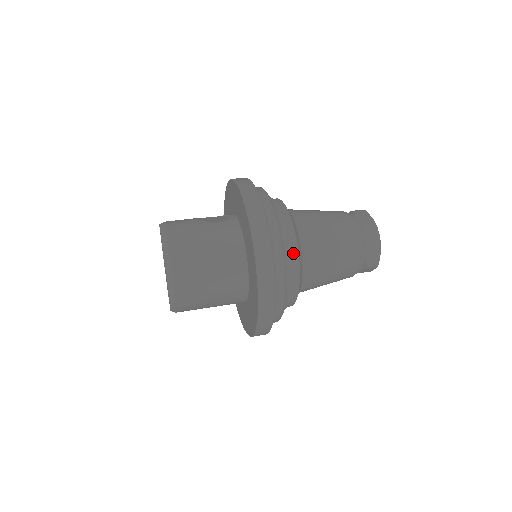
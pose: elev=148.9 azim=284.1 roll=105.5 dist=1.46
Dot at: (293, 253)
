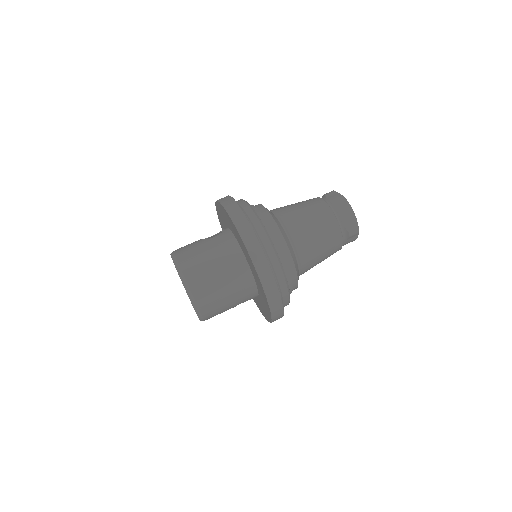
Dot at: (279, 239)
